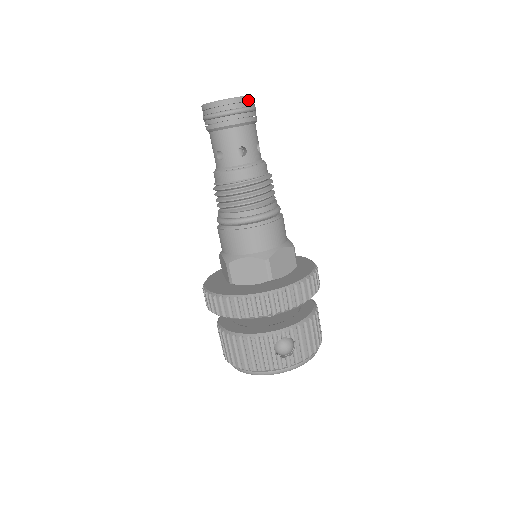
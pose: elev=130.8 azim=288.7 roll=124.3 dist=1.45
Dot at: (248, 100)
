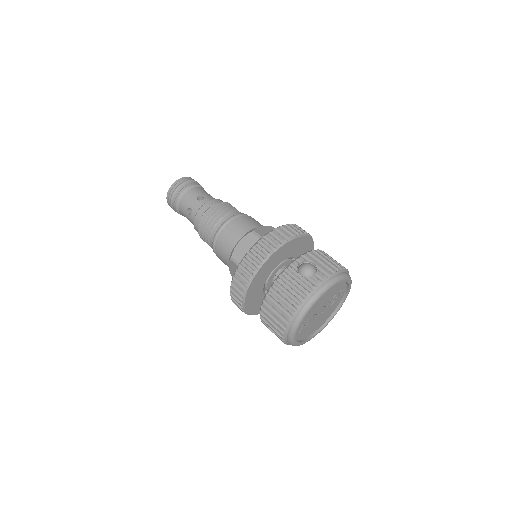
Dot at: (189, 178)
